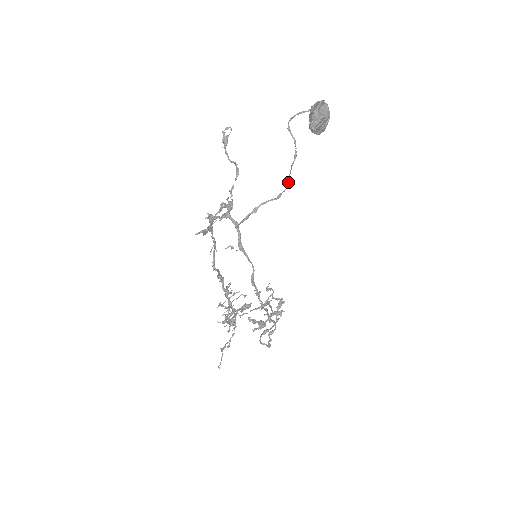
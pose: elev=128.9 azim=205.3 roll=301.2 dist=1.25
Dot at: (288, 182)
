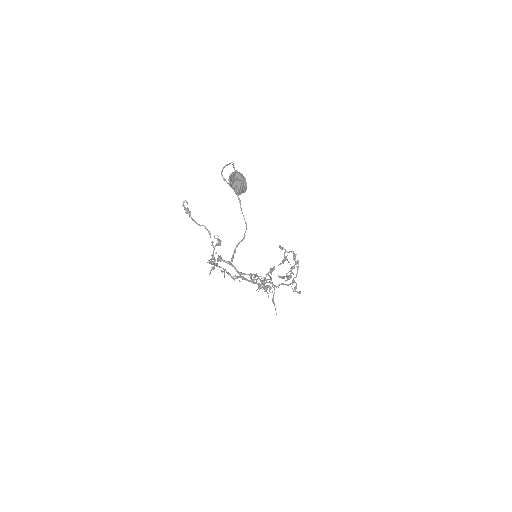
Dot at: (245, 223)
